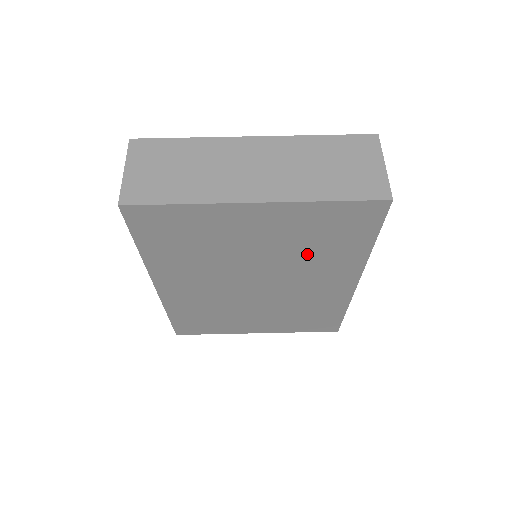
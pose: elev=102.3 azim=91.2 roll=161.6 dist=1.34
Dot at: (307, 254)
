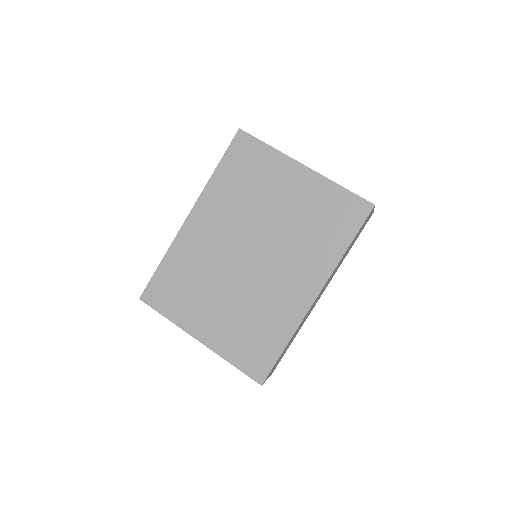
Dot at: (303, 234)
